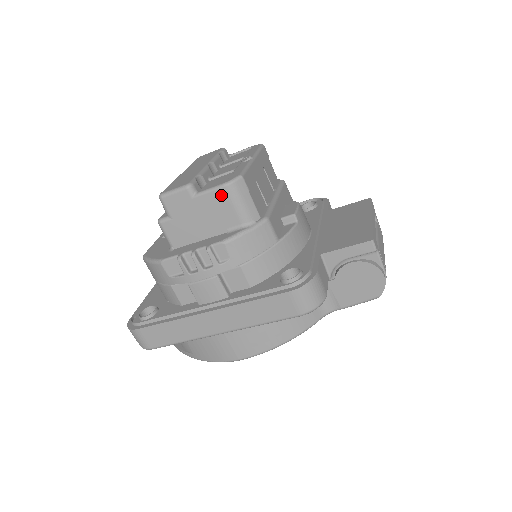
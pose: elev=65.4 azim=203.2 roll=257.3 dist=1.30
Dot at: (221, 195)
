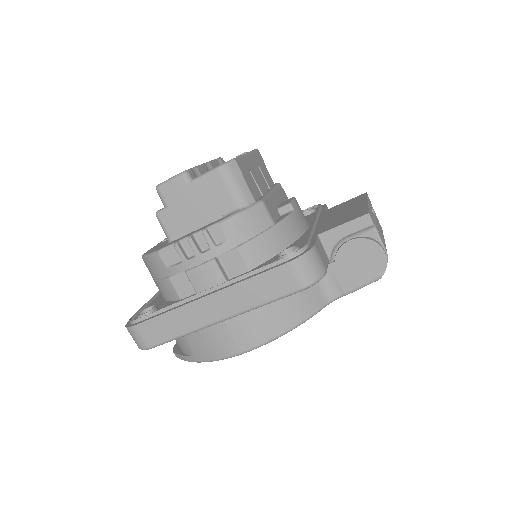
Dot at: (215, 178)
